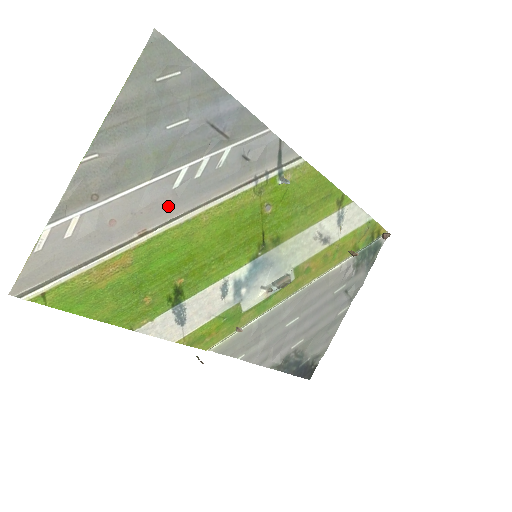
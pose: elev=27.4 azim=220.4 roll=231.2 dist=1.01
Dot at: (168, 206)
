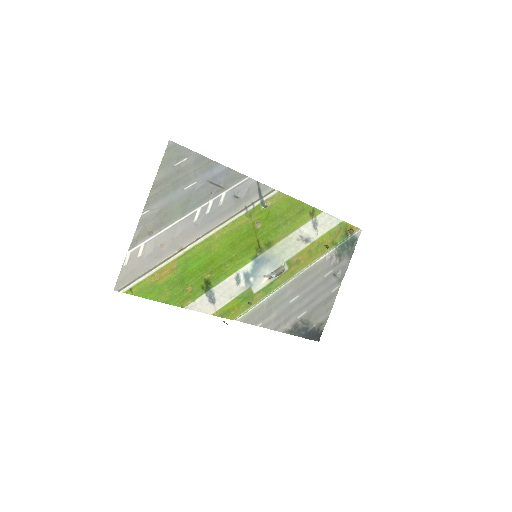
Dot at: (193, 232)
